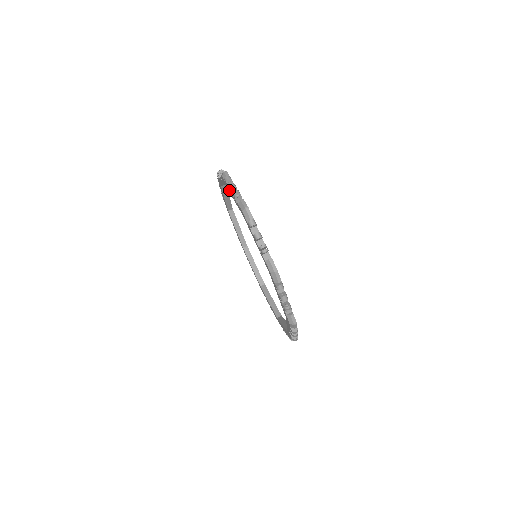
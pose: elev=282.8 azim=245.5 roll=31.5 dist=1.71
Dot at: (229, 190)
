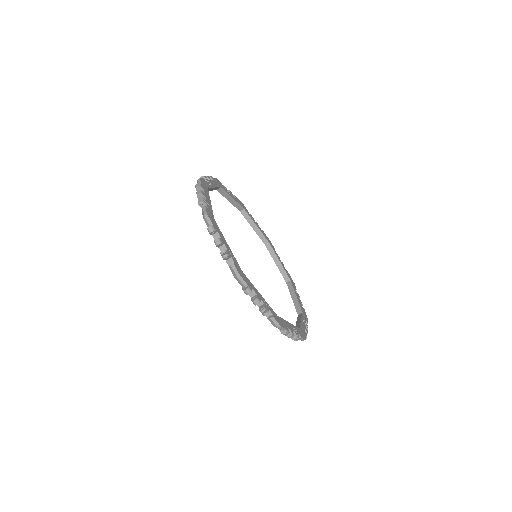
Dot at: (249, 294)
